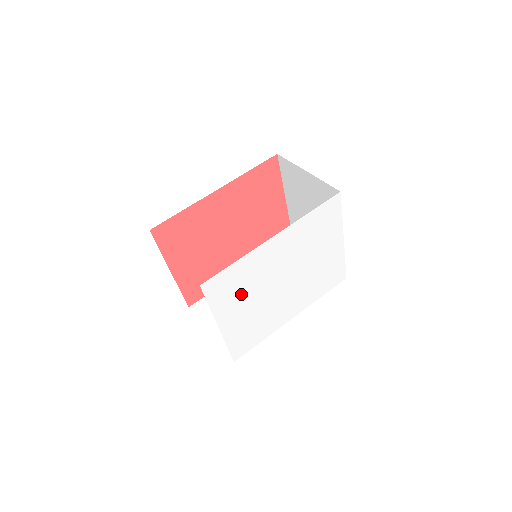
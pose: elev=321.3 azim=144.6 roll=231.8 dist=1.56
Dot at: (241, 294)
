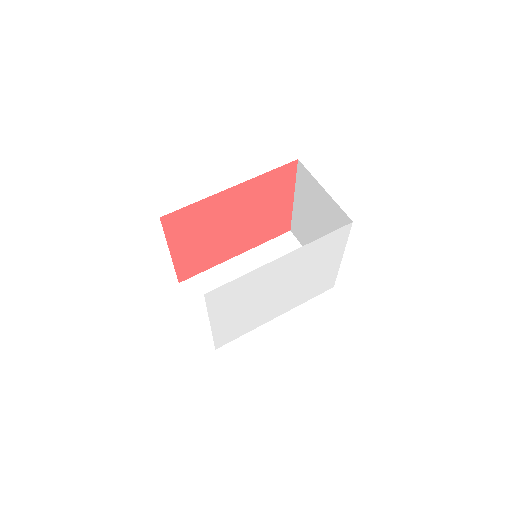
Dot at: (238, 300)
